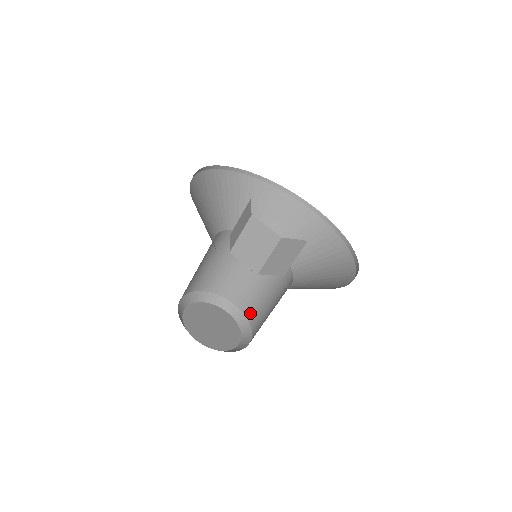
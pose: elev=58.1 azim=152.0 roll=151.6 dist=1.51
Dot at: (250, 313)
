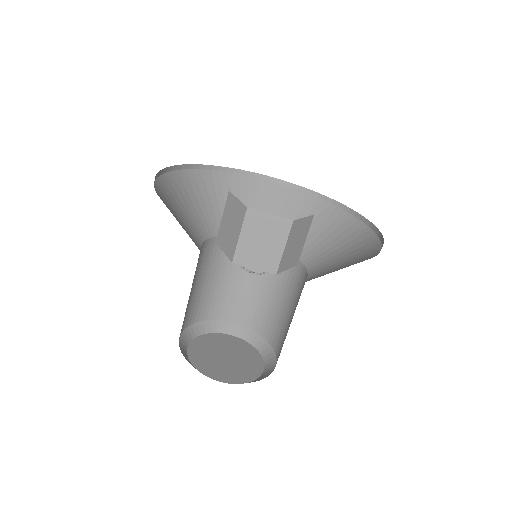
Dot at: (279, 353)
